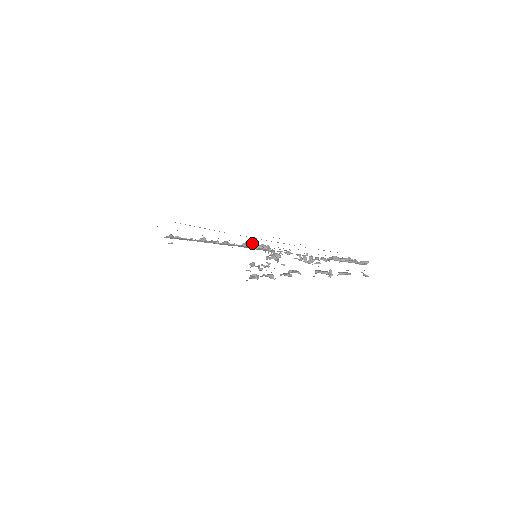
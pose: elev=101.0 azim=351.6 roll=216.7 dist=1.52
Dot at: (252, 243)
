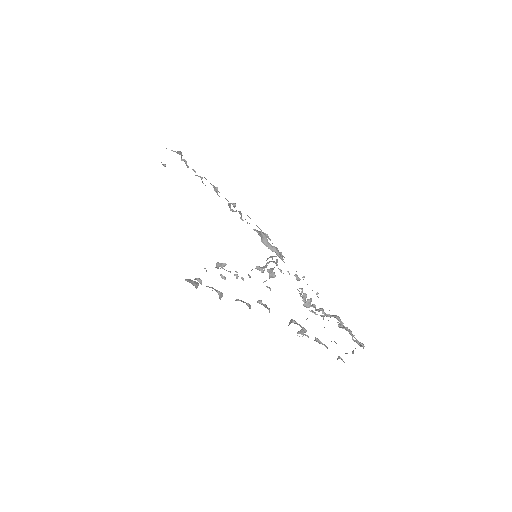
Dot at: (266, 237)
